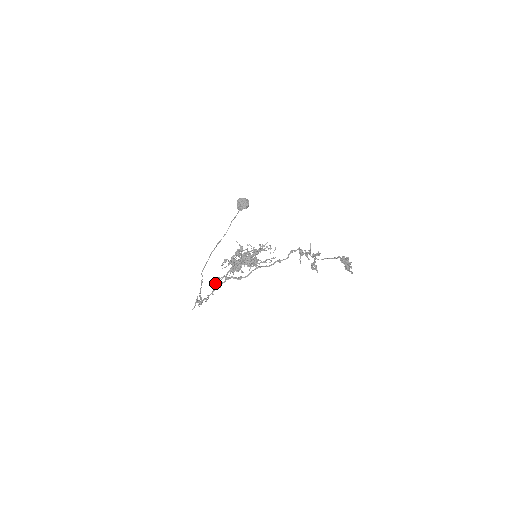
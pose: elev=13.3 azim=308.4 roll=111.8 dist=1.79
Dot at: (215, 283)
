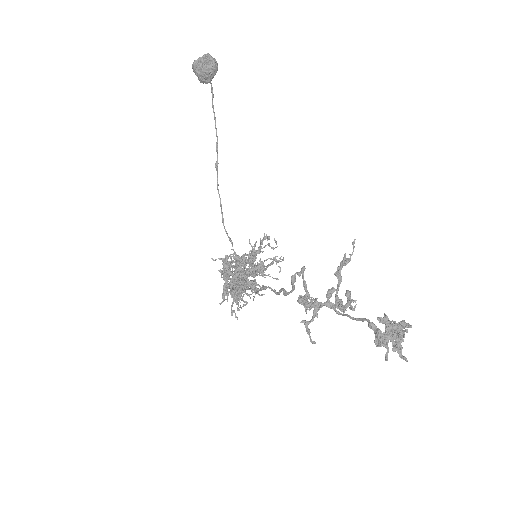
Dot at: occluded
